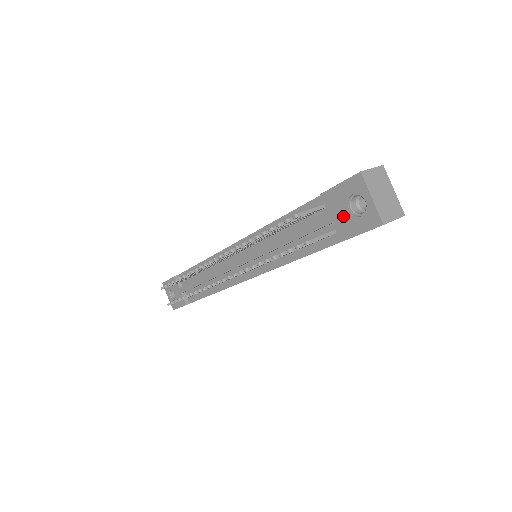
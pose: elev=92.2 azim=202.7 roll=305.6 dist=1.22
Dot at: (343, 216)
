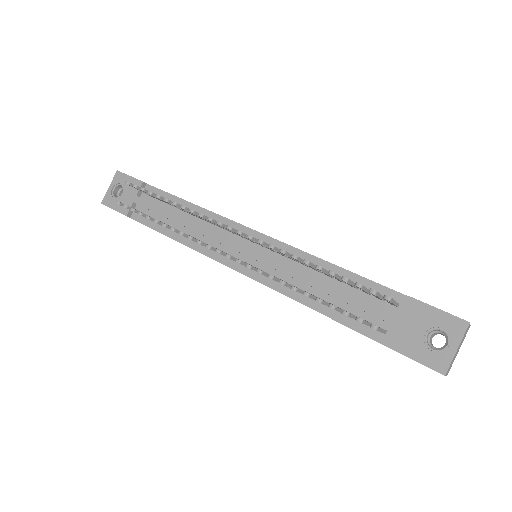
Dot at: (413, 332)
